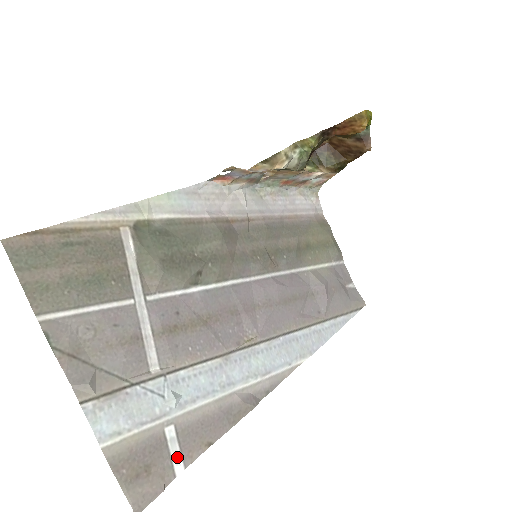
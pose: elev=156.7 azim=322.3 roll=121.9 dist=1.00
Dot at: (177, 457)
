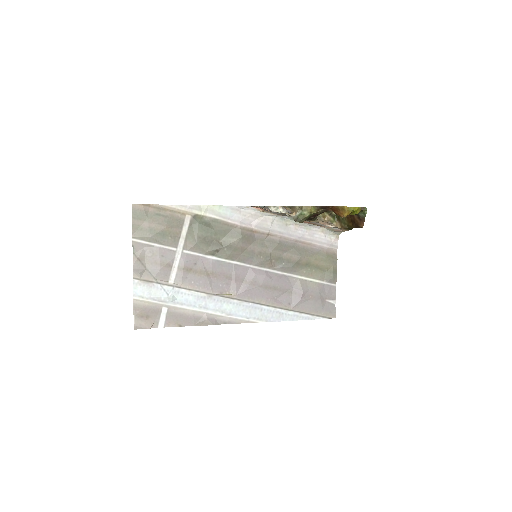
Dot at: (162, 321)
